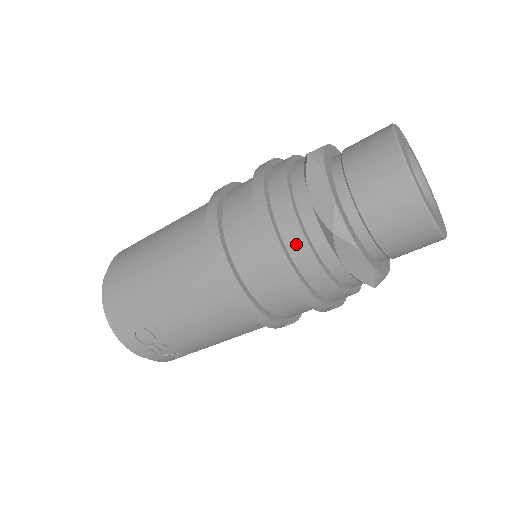
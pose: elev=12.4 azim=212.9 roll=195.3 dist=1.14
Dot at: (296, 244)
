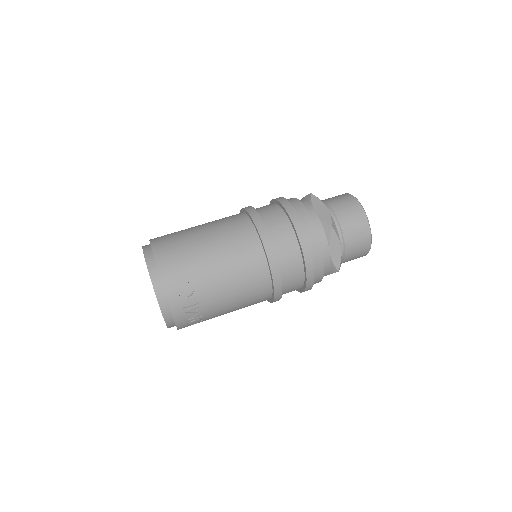
Dot at: (310, 231)
